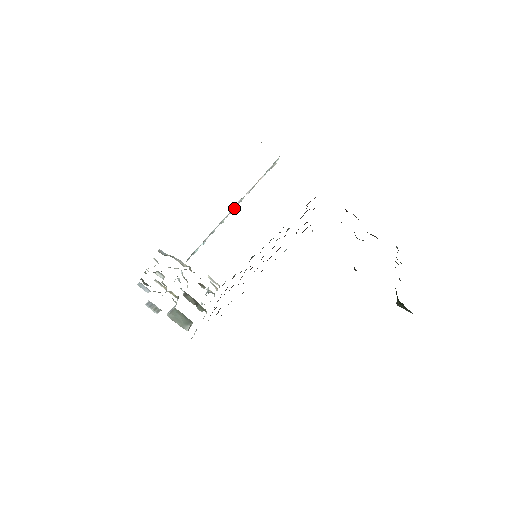
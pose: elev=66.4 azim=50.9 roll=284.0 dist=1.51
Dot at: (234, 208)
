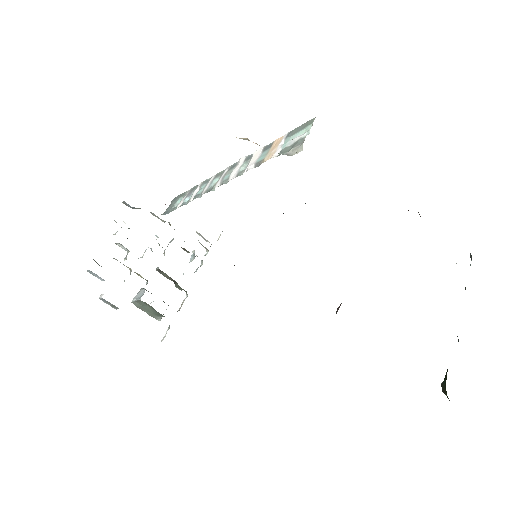
Dot at: (231, 178)
